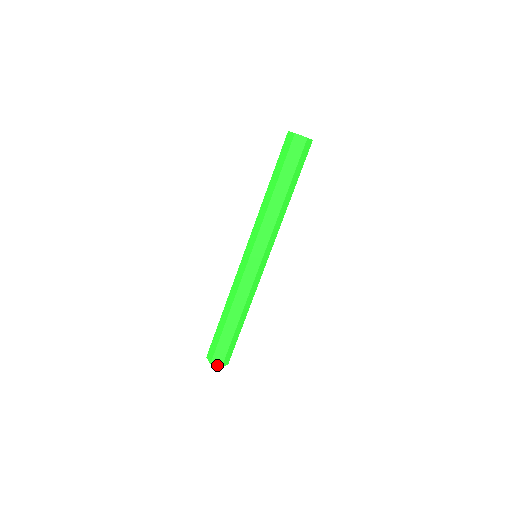
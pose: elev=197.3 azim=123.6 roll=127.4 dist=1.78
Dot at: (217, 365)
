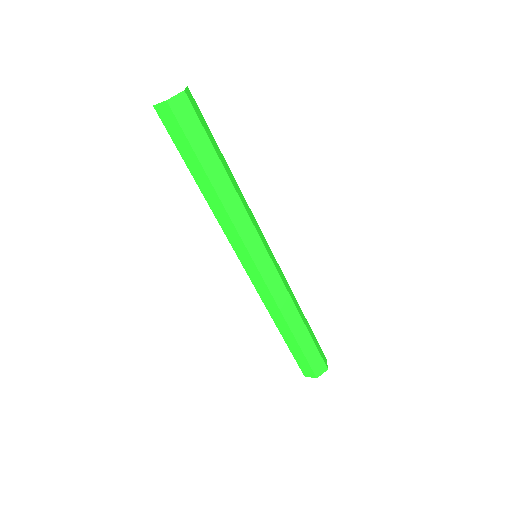
Dot at: (311, 376)
